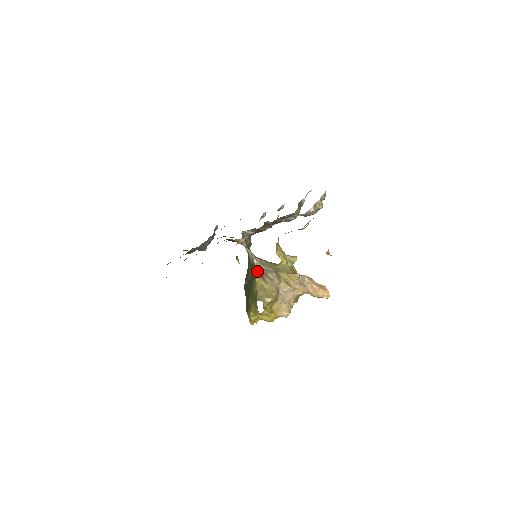
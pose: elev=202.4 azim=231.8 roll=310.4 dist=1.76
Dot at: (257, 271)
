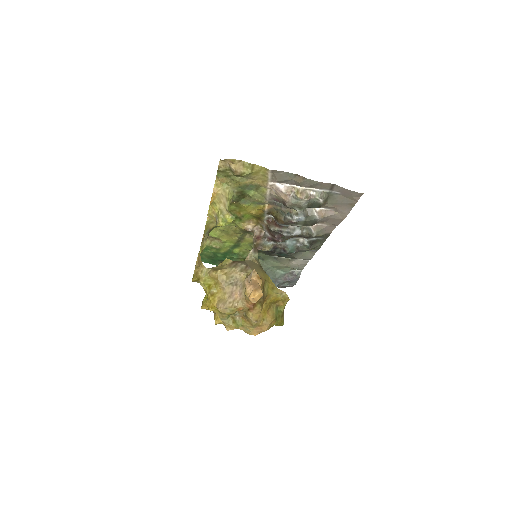
Dot at: (239, 261)
